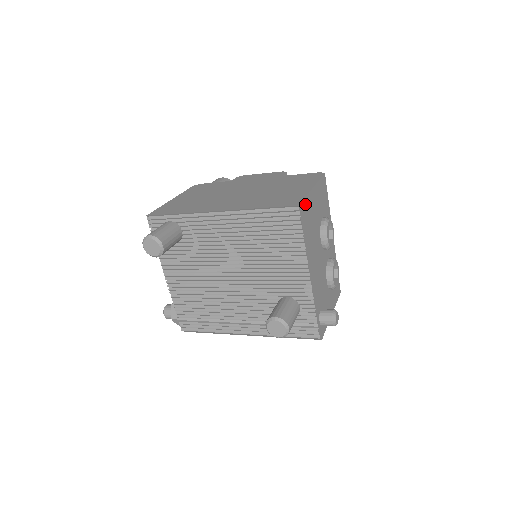
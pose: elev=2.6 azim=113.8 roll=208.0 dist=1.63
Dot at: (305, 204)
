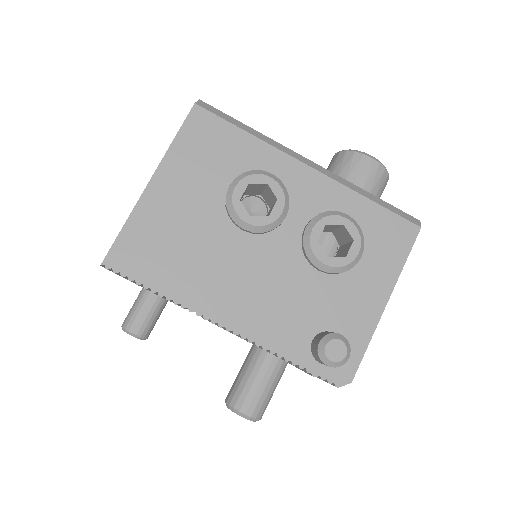
Dot at: (130, 237)
